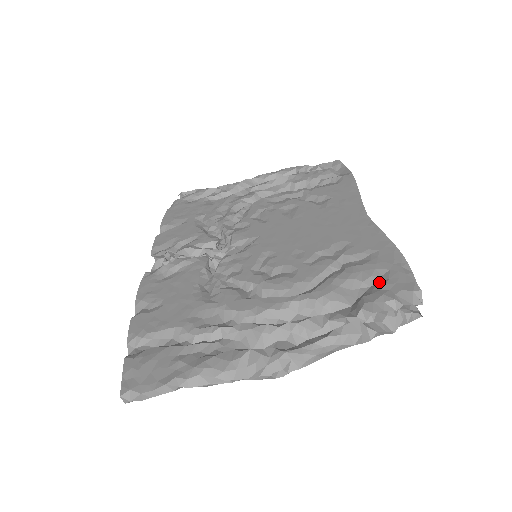
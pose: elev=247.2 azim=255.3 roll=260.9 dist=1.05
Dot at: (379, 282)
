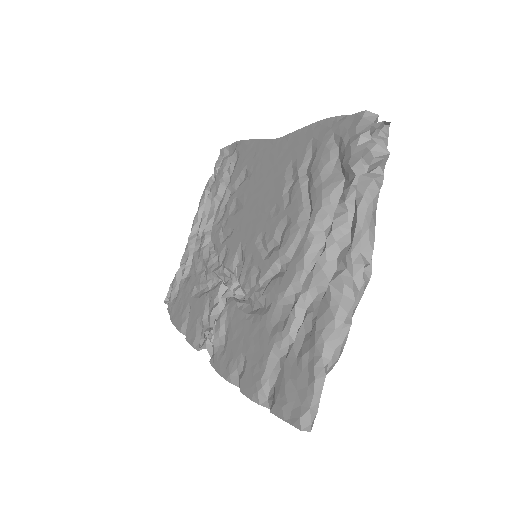
Dot at: (338, 146)
